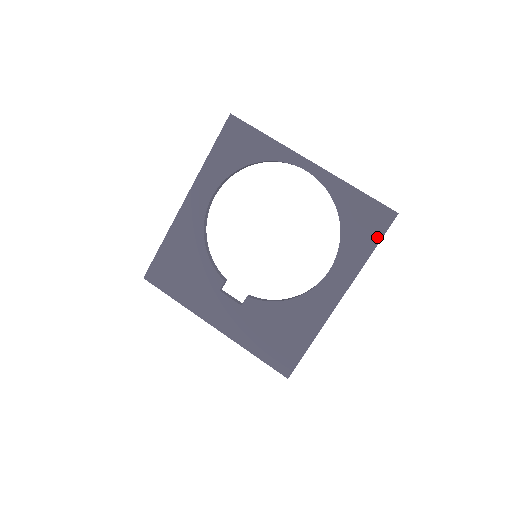
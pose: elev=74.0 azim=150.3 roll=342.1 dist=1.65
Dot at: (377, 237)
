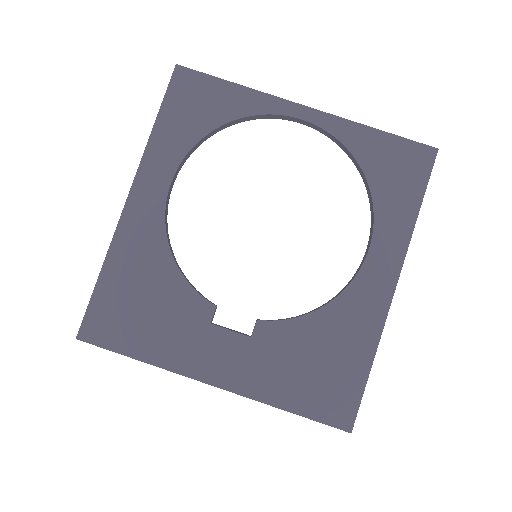
Dot at: (420, 186)
